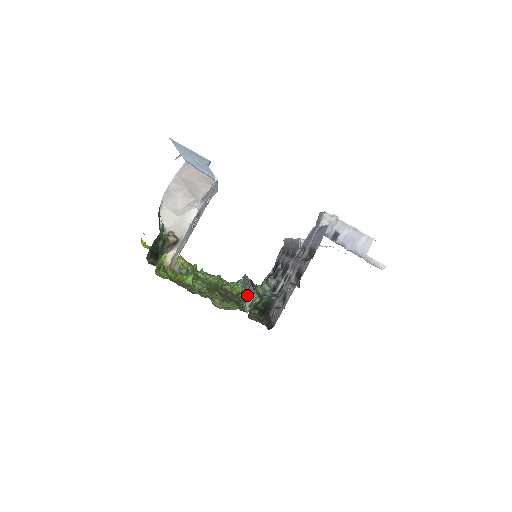
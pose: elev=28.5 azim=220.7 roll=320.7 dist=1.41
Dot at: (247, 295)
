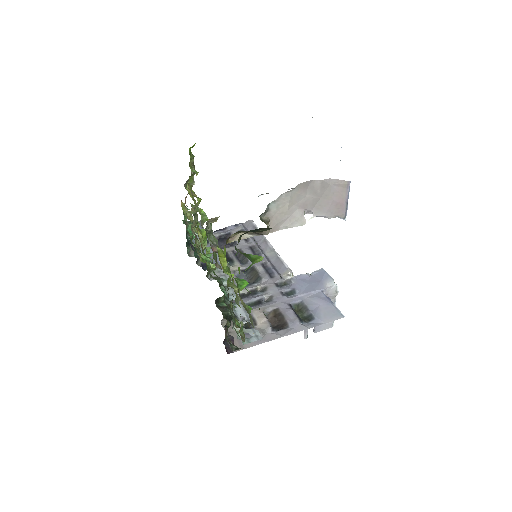
Dot at: (227, 292)
